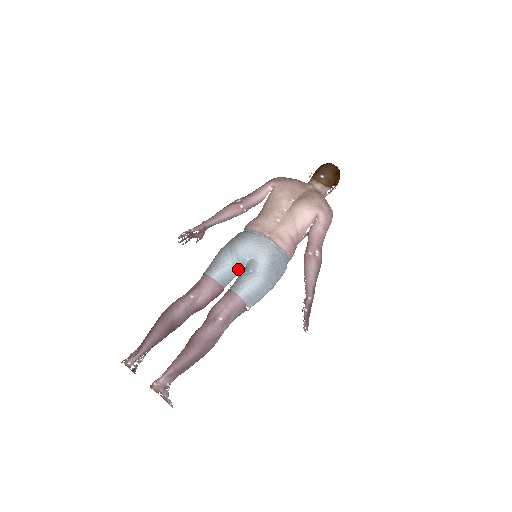
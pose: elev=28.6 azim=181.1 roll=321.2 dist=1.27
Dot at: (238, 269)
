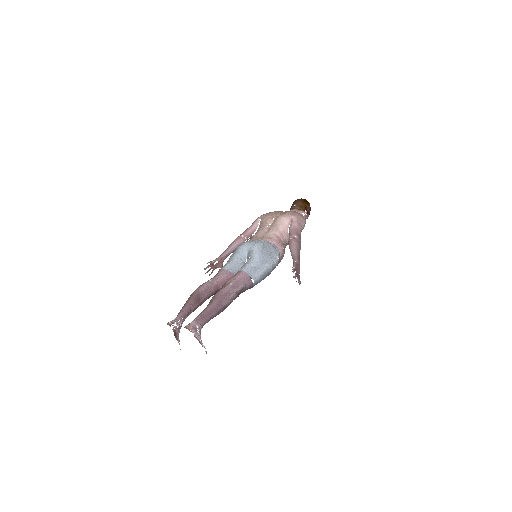
Dot at: (242, 262)
